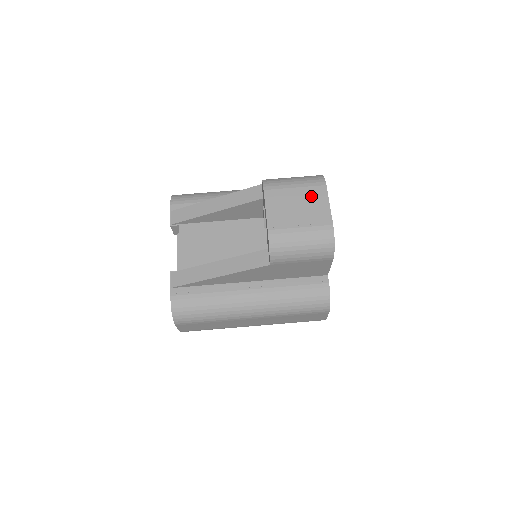
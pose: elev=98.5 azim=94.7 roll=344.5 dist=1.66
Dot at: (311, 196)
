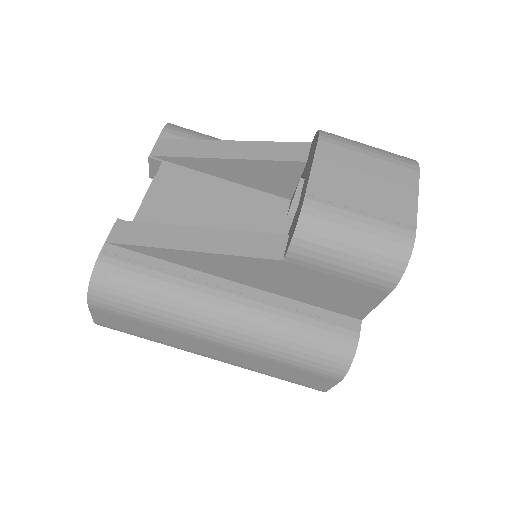
Dot at: (391, 177)
